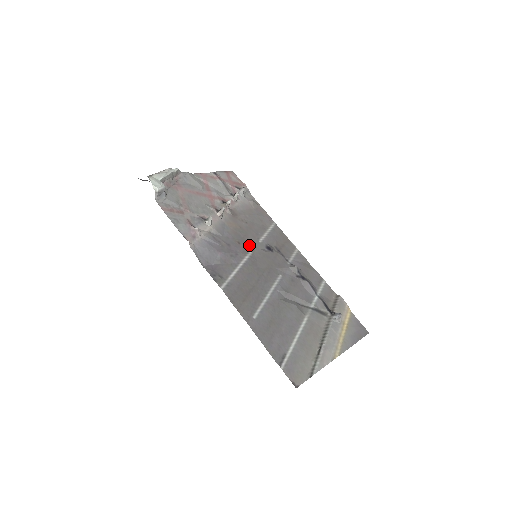
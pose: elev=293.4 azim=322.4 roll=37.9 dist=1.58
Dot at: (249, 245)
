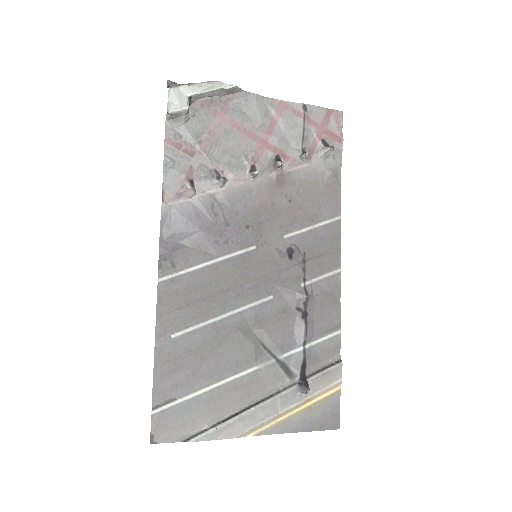
Dot at: (261, 236)
